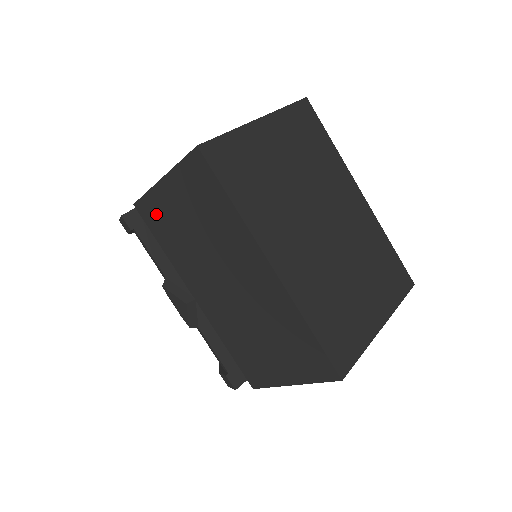
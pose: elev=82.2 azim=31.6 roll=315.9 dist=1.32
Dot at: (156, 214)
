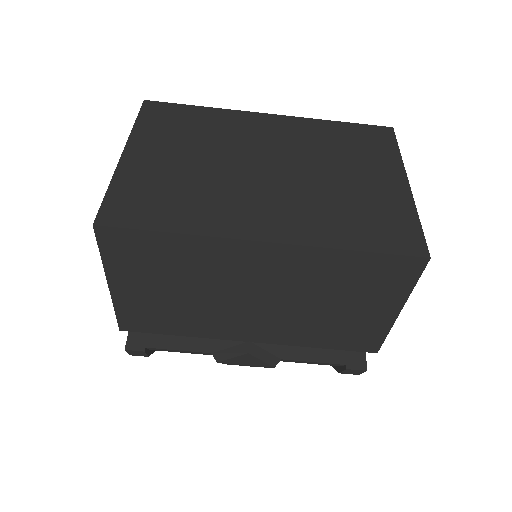
Dot at: (141, 316)
